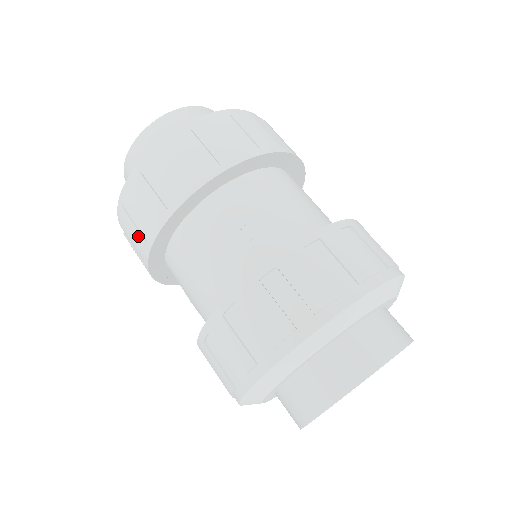
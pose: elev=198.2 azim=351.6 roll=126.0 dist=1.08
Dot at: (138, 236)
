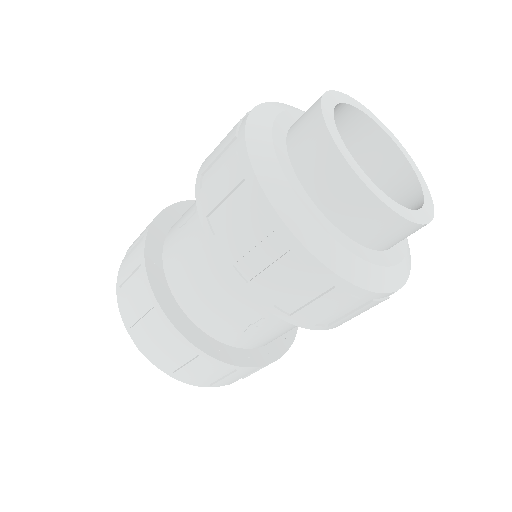
Dot at: (160, 333)
